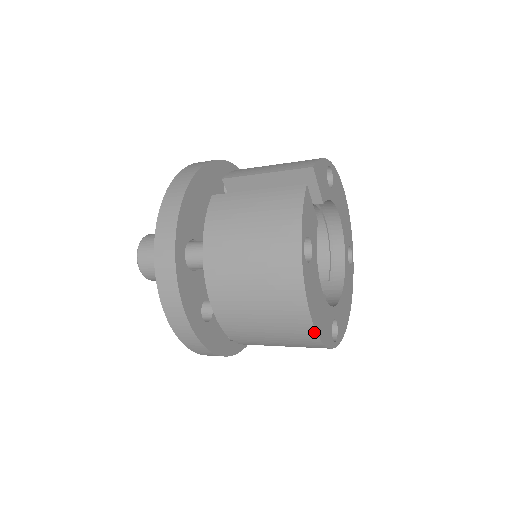
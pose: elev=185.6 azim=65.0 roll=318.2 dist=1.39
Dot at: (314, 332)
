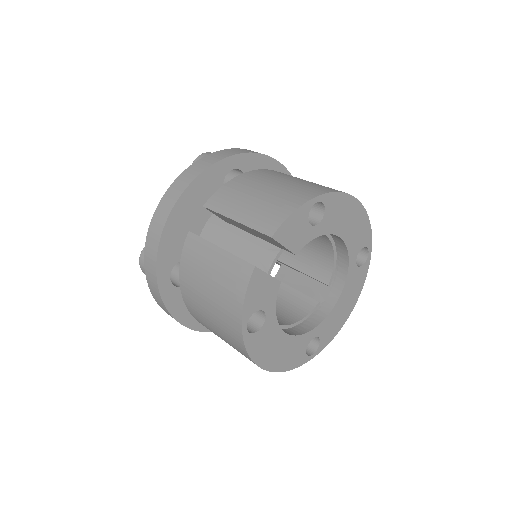
Dot at: (270, 371)
